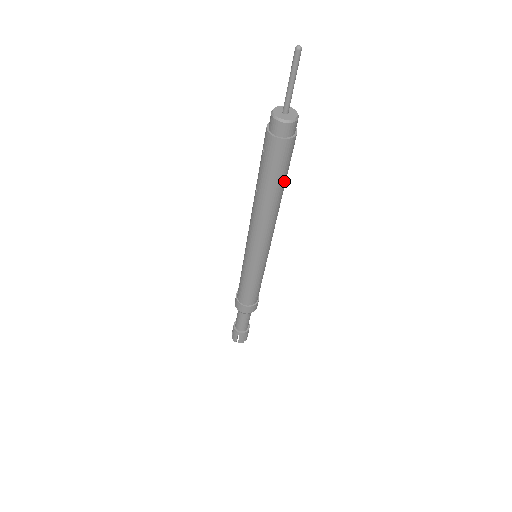
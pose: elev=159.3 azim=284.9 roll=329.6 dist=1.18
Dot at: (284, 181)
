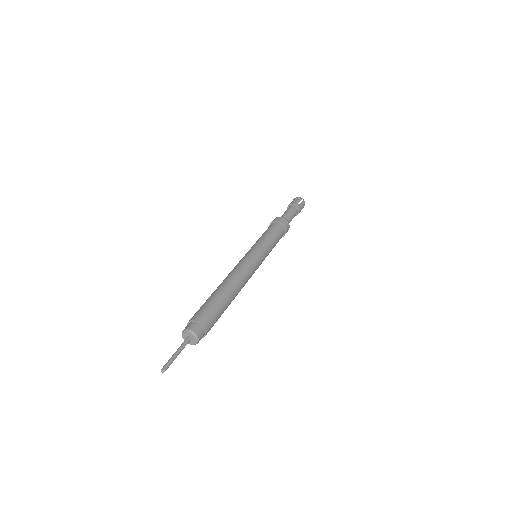
Dot at: occluded
